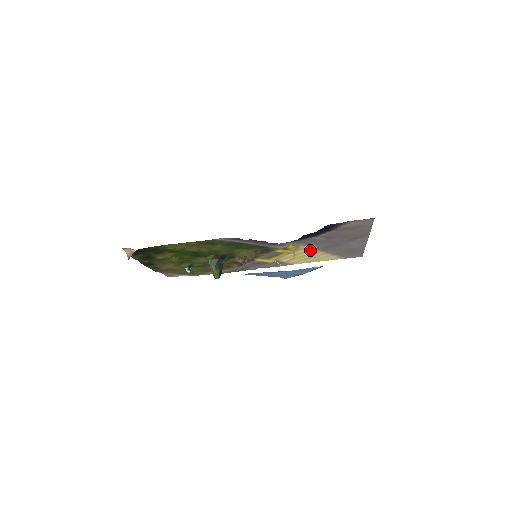
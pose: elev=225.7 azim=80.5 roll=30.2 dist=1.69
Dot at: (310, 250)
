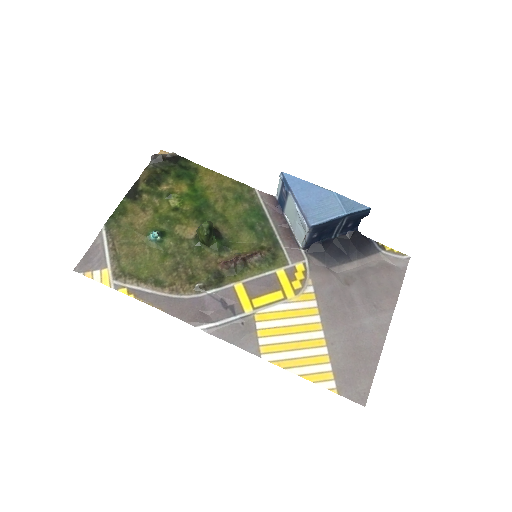
Dot at: (311, 311)
